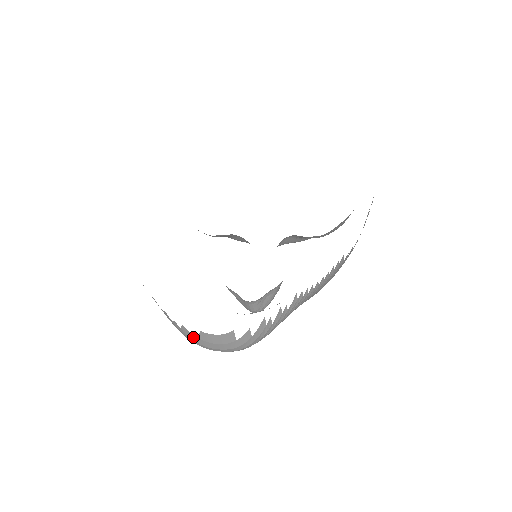
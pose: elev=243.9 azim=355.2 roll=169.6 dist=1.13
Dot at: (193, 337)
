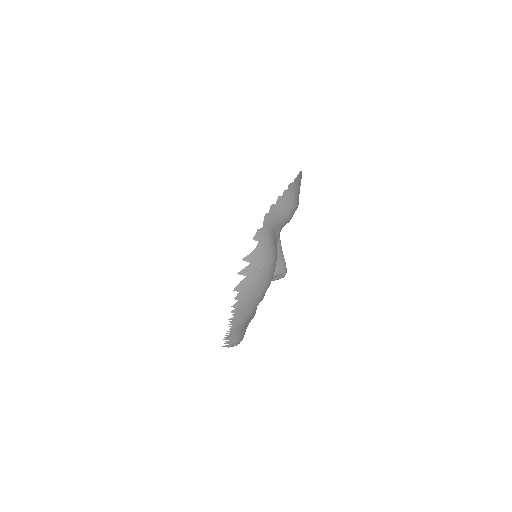
Dot at: occluded
